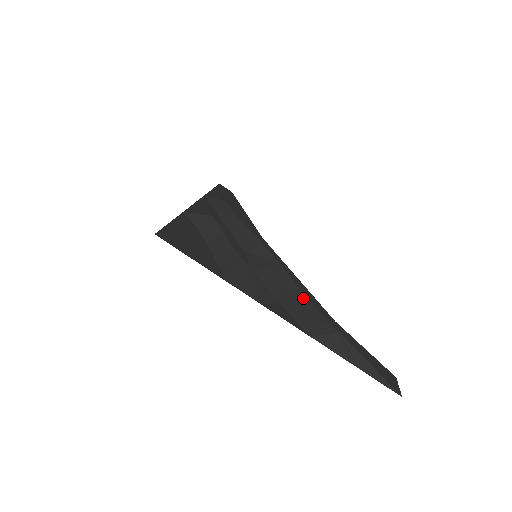
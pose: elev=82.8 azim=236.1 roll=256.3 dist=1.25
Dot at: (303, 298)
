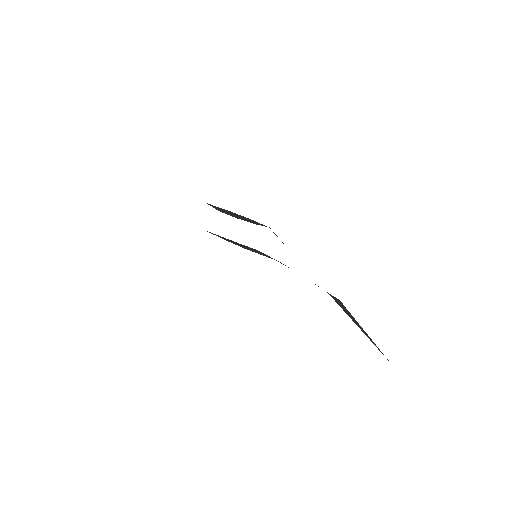
Dot at: occluded
